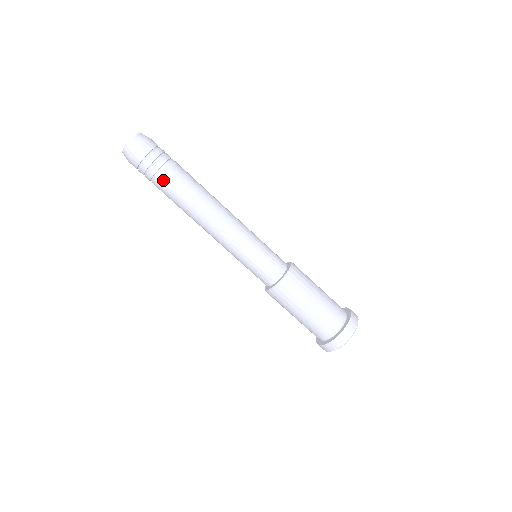
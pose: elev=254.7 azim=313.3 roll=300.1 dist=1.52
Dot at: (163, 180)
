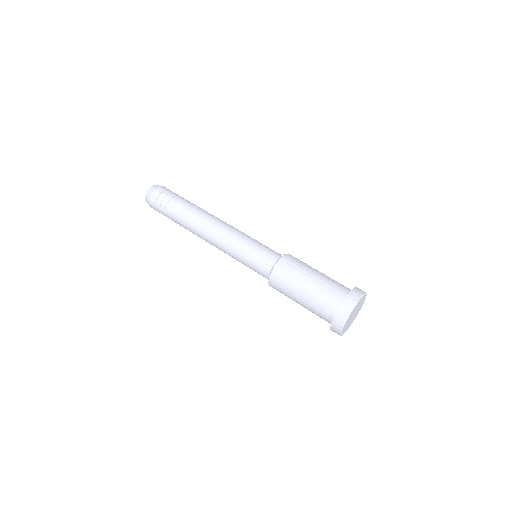
Dot at: (184, 199)
